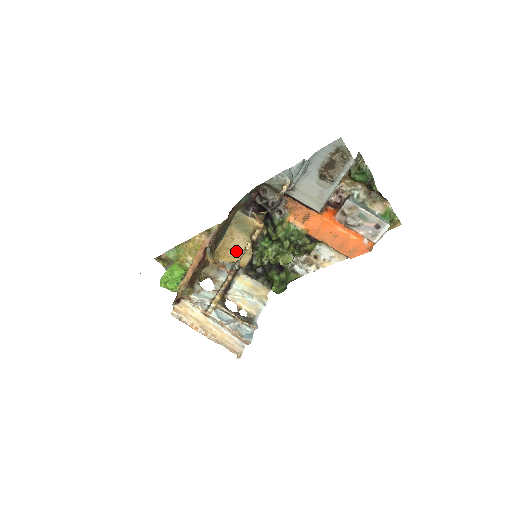
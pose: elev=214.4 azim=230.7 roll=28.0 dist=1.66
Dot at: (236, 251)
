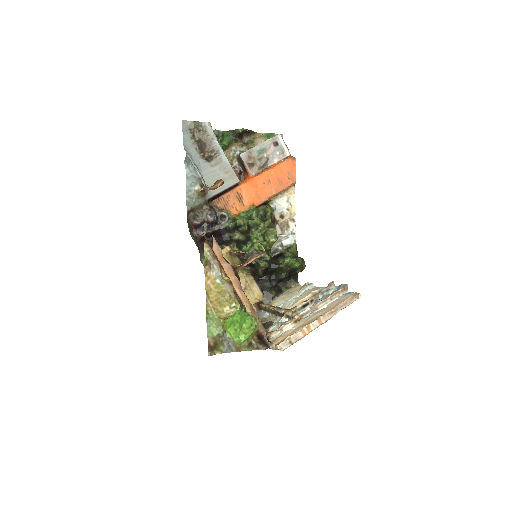
Dot at: occluded
